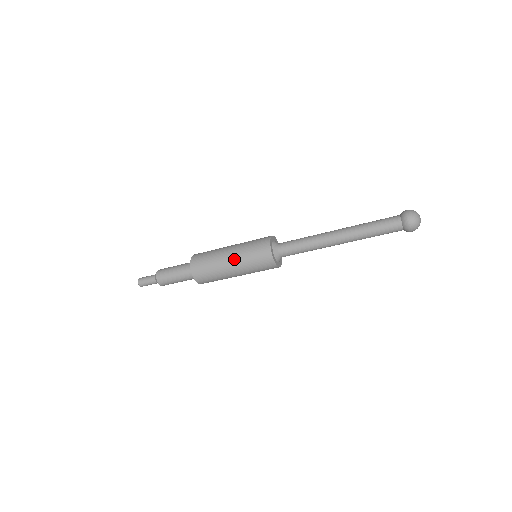
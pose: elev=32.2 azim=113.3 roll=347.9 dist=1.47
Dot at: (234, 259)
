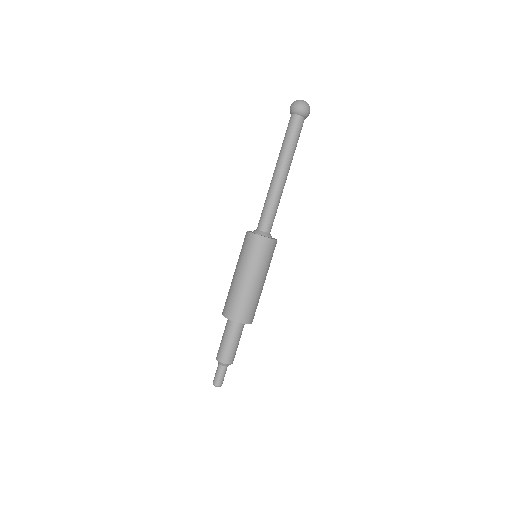
Dot at: (240, 271)
